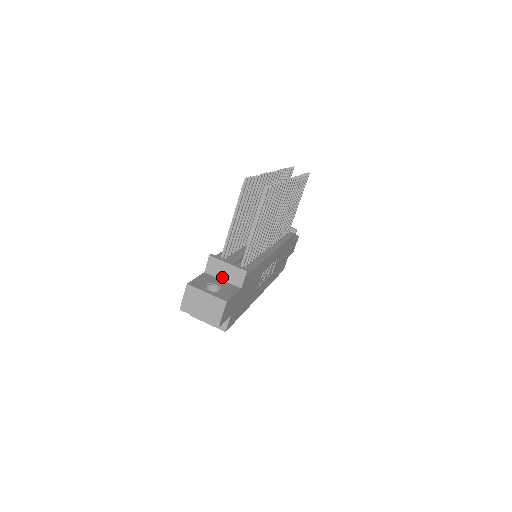
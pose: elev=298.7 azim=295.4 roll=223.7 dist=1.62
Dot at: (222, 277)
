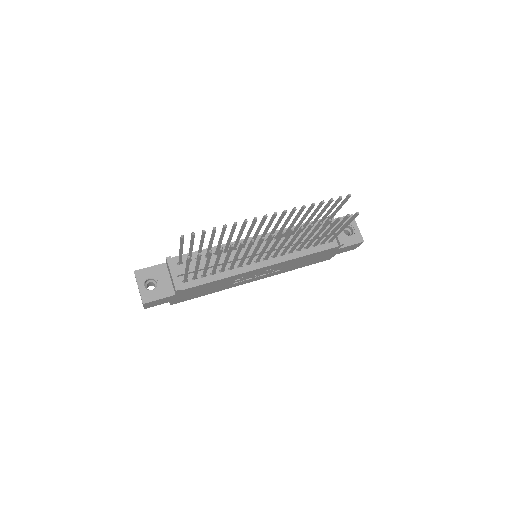
Dot at: (170, 277)
